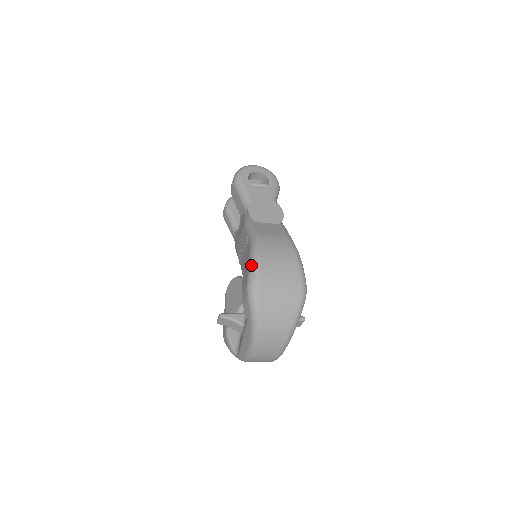
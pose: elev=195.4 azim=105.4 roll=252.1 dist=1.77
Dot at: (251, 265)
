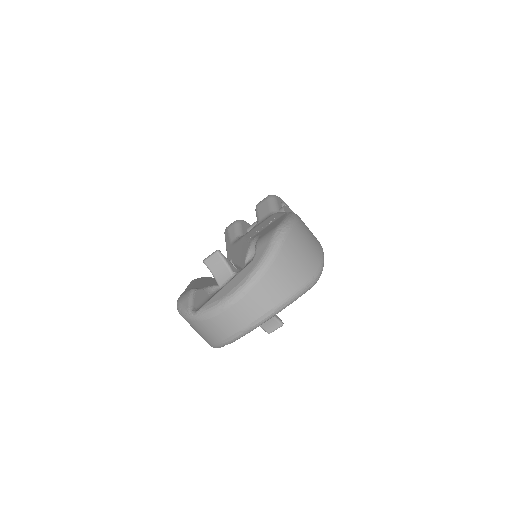
Dot at: (288, 218)
